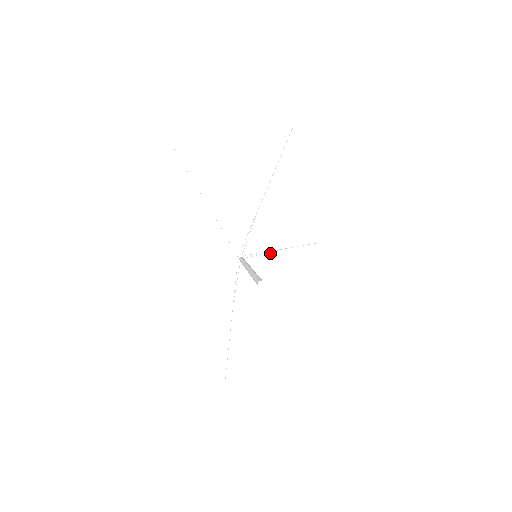
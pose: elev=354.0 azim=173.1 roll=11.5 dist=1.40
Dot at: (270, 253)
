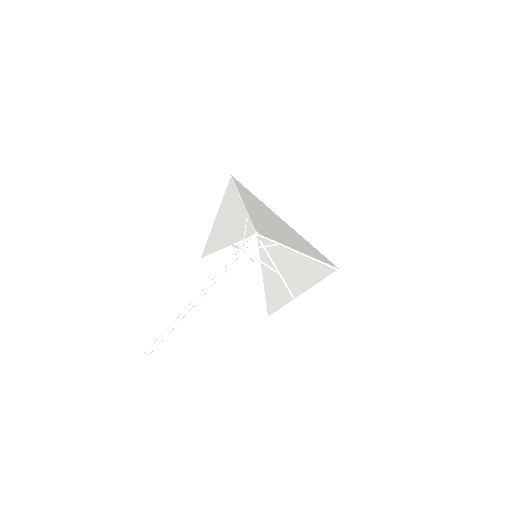
Dot at: (272, 260)
